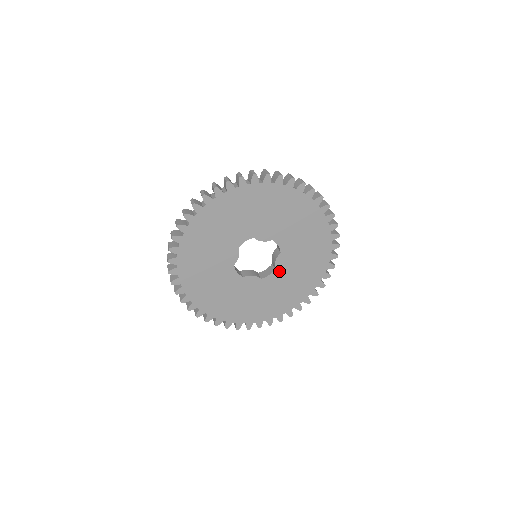
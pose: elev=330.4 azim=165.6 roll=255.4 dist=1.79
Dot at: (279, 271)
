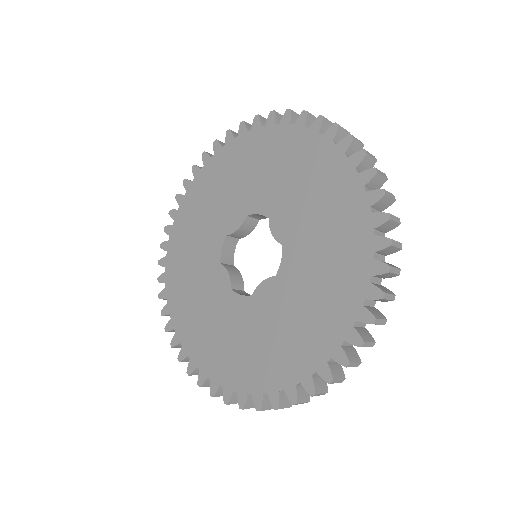
Dot at: (289, 243)
